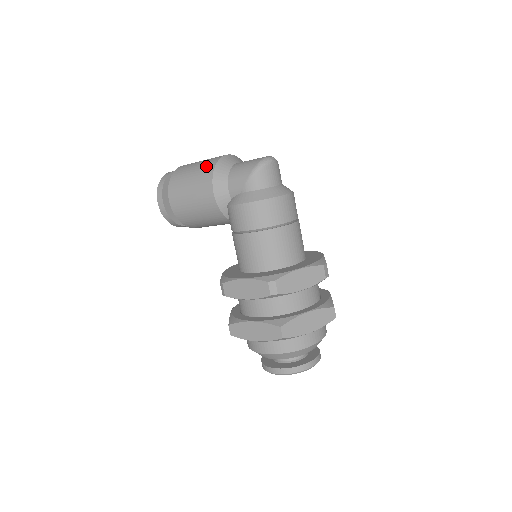
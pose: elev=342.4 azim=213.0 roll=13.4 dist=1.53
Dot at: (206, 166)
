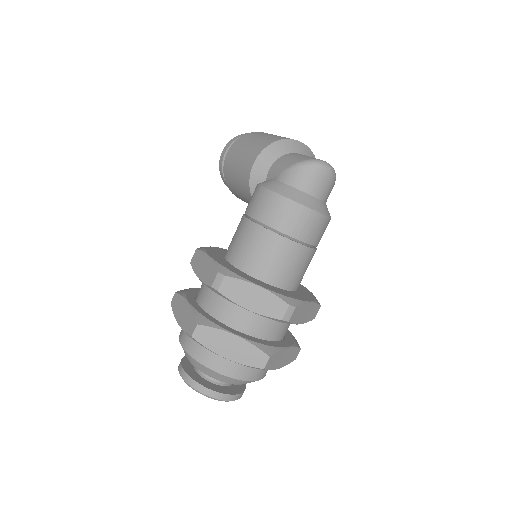
Dot at: (272, 138)
